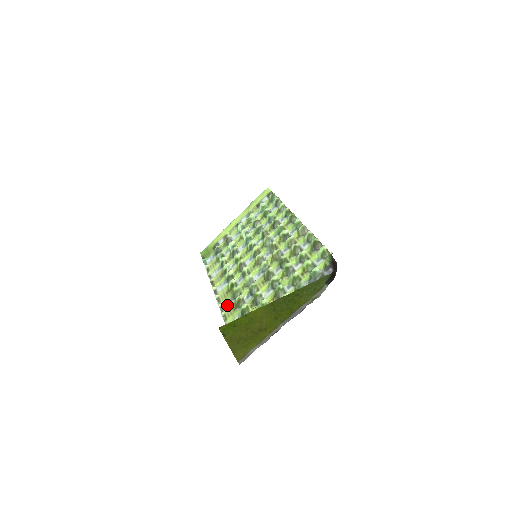
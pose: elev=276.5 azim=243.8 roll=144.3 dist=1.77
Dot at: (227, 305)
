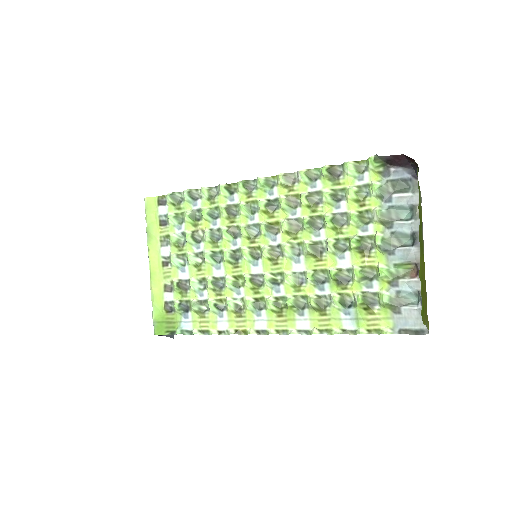
Dot at: (305, 322)
